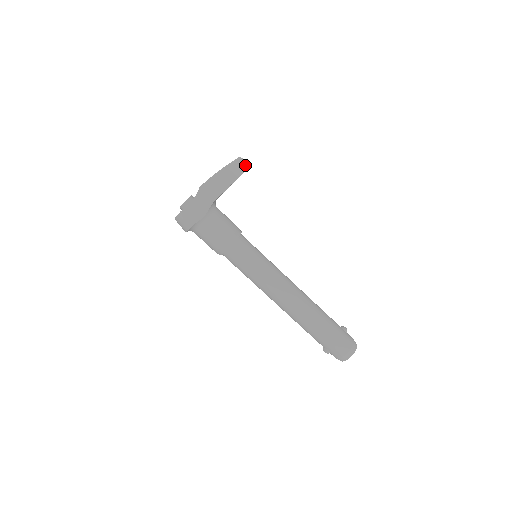
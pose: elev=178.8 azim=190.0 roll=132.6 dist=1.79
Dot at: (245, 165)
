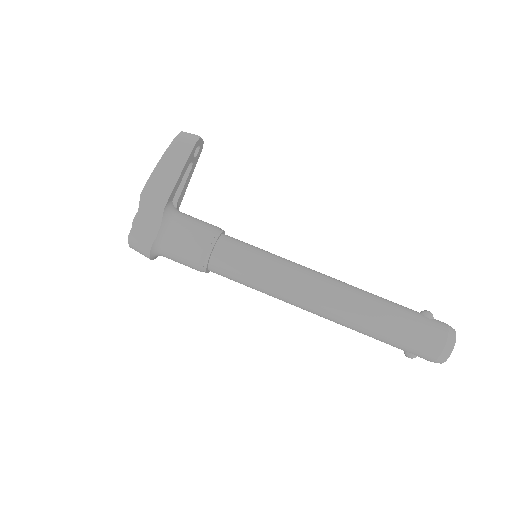
Dot at: (191, 139)
